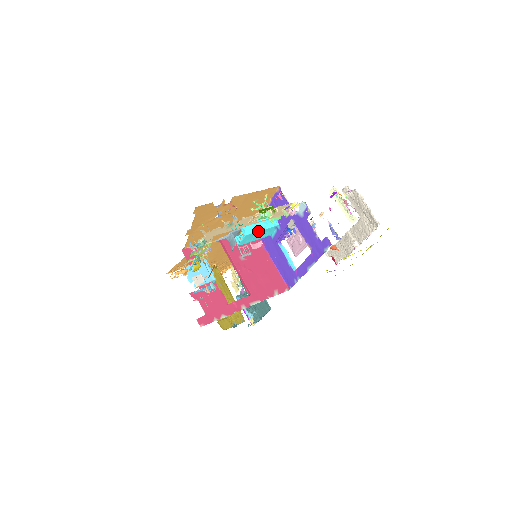
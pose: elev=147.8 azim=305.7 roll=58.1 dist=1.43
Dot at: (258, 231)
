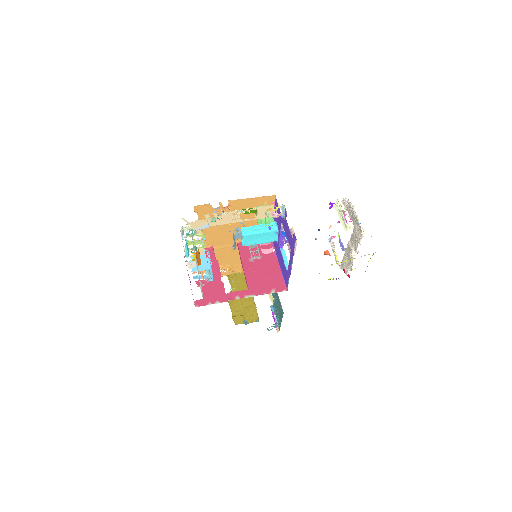
Dot at: (257, 233)
